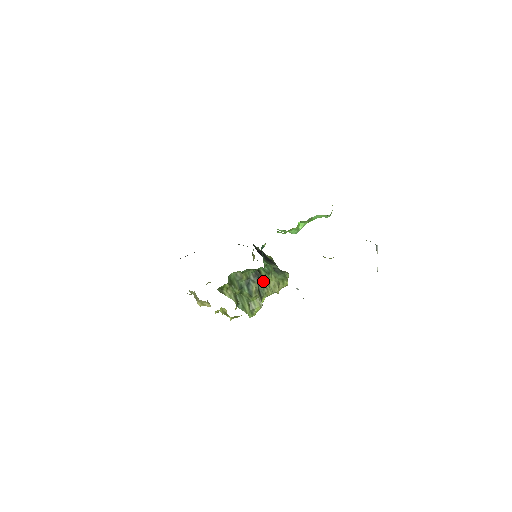
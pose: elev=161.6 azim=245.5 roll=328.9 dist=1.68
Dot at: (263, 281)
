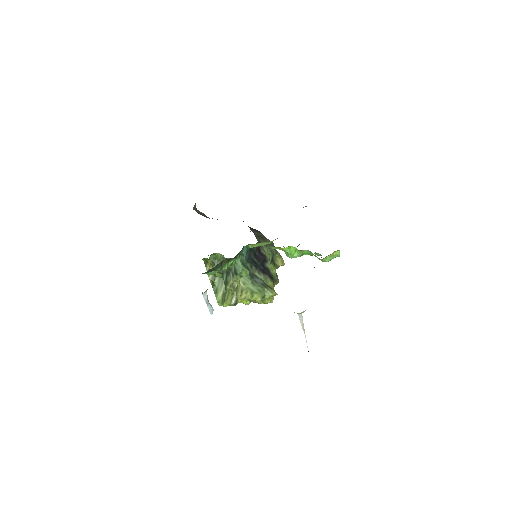
Dot at: occluded
